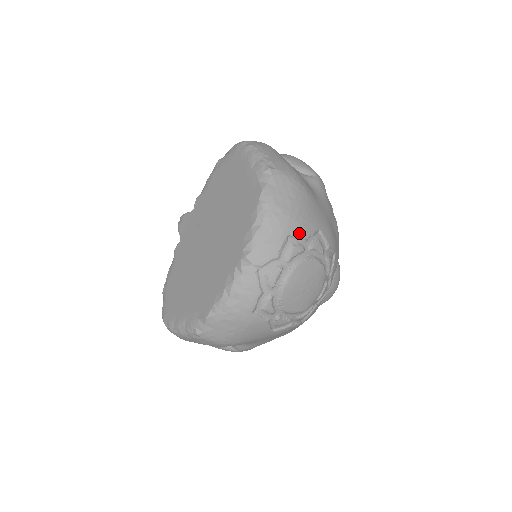
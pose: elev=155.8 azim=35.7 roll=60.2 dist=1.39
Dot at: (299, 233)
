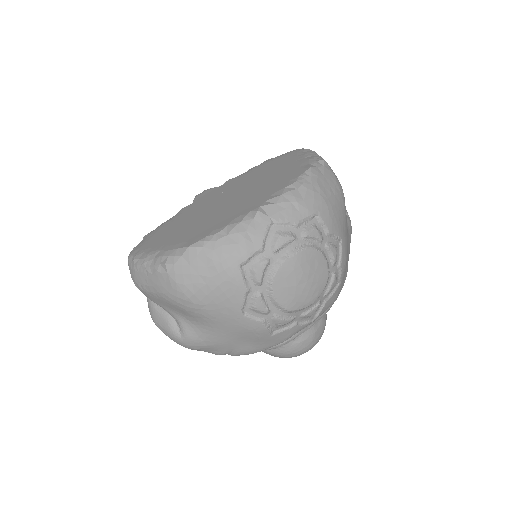
Dot at: (326, 221)
